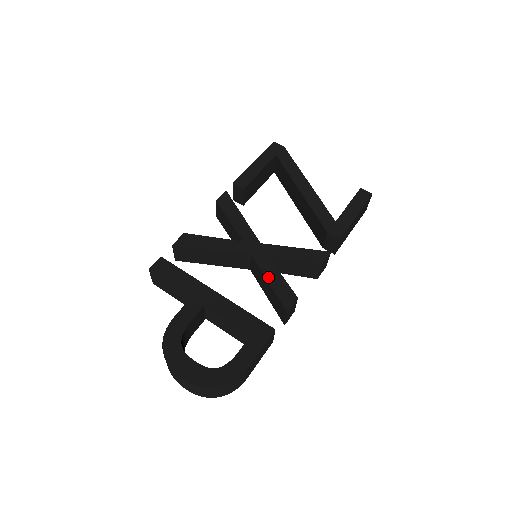
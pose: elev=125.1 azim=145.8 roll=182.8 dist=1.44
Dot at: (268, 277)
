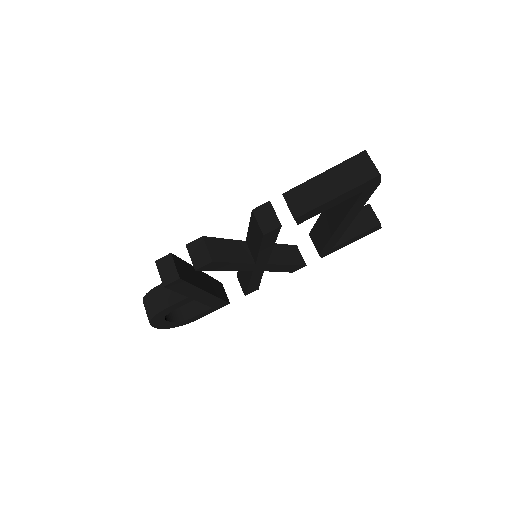
Dot at: (251, 282)
